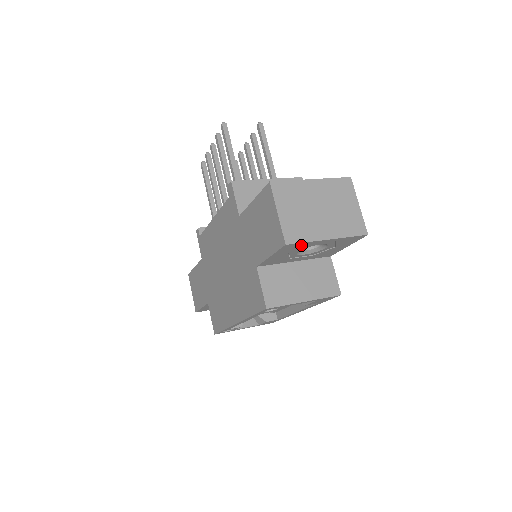
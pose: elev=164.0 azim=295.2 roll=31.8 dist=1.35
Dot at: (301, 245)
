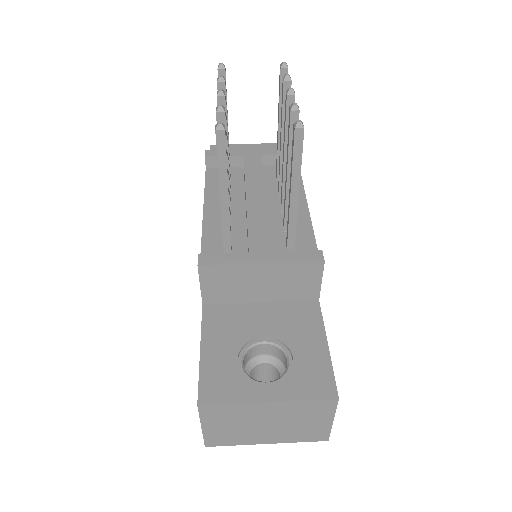
Dot at: occluded
